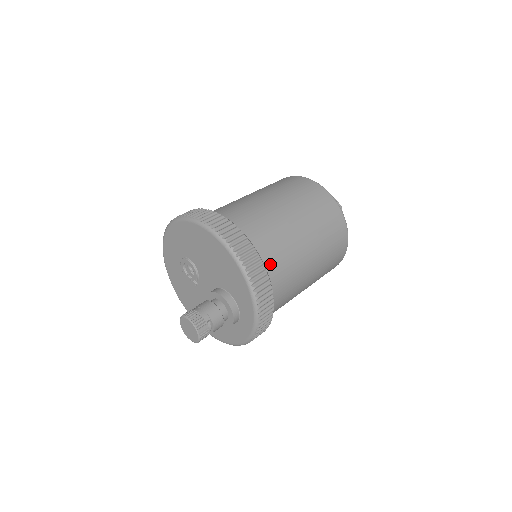
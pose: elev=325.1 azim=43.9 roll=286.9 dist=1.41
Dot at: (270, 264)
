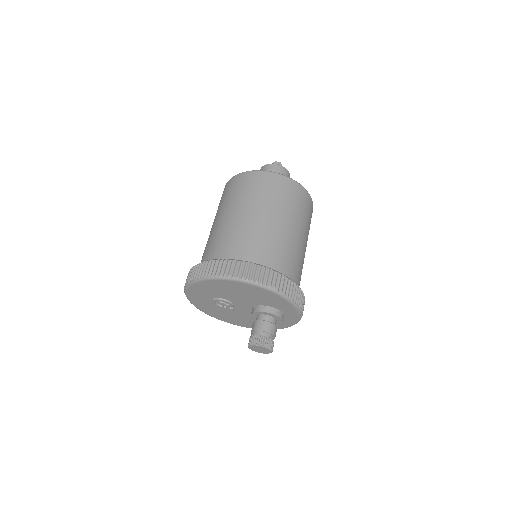
Dot at: (285, 269)
